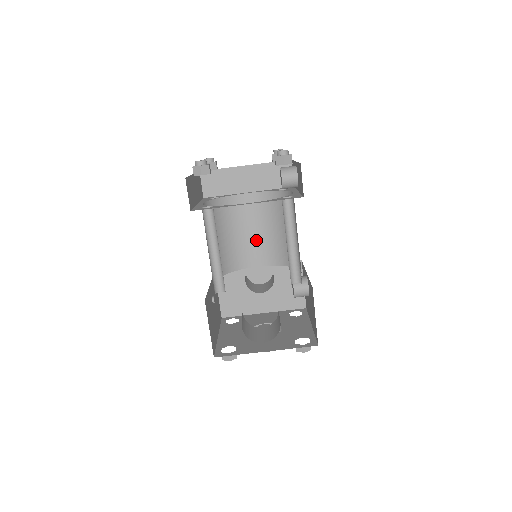
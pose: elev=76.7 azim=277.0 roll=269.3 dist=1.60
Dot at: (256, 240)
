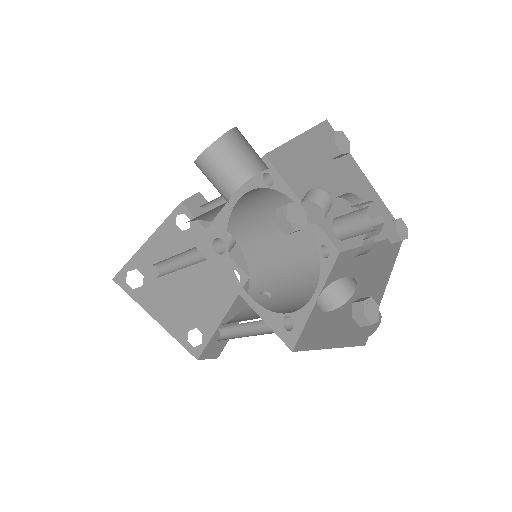
Dot at: (286, 298)
